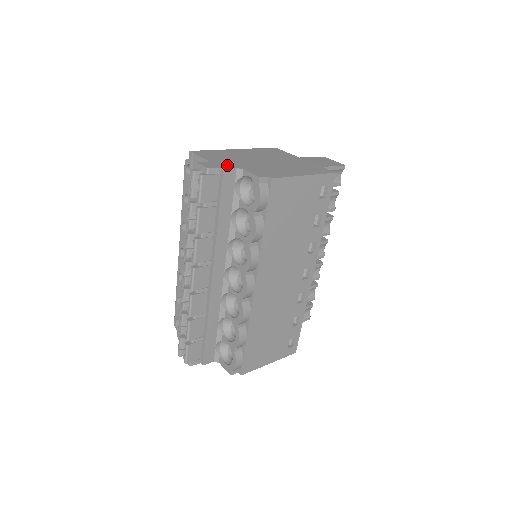
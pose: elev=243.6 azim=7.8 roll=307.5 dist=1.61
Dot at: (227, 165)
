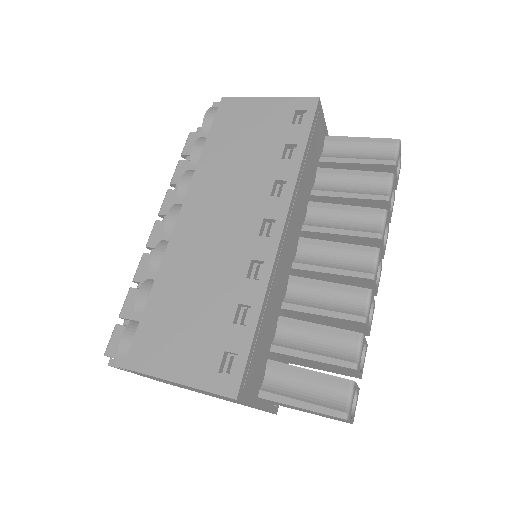
Dot at: occluded
